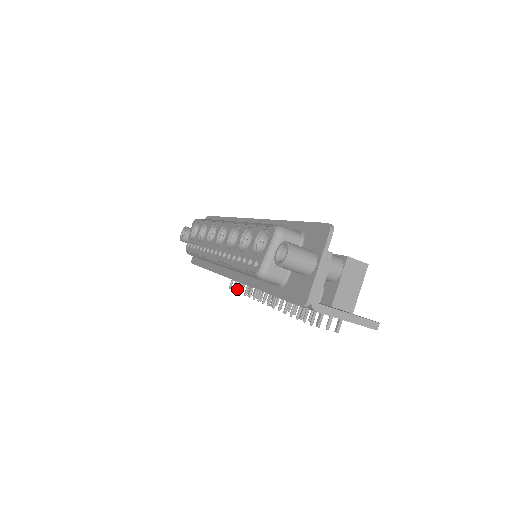
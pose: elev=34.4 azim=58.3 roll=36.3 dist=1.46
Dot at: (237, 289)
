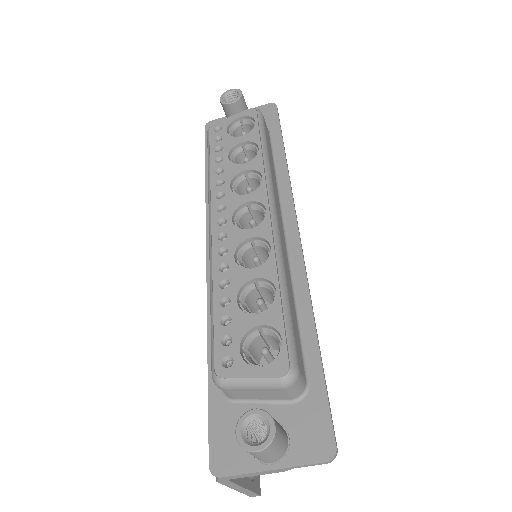
Dot at: occluded
